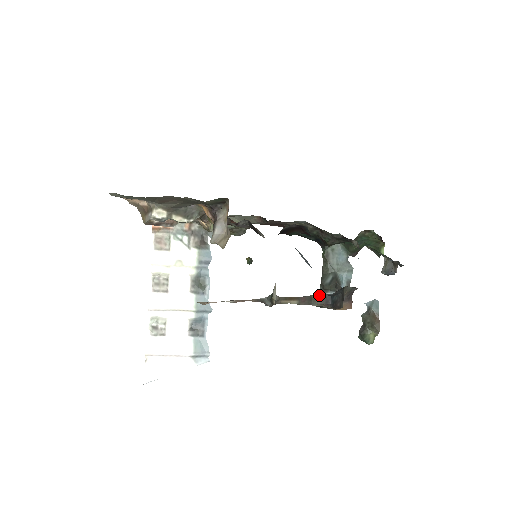
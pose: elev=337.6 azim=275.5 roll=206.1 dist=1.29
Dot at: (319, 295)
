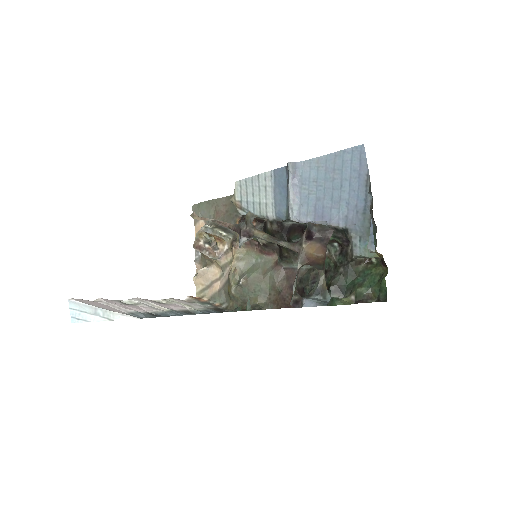
Dot at: occluded
